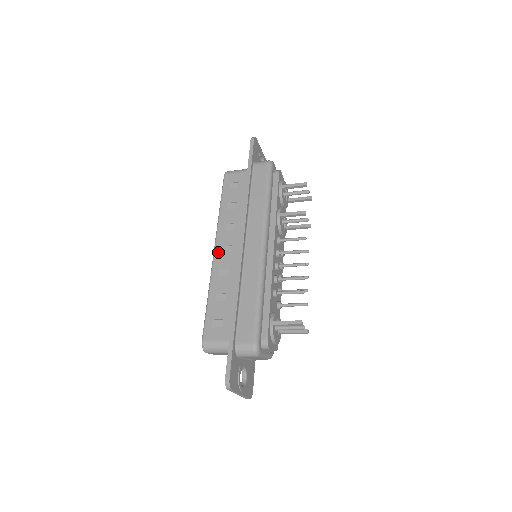
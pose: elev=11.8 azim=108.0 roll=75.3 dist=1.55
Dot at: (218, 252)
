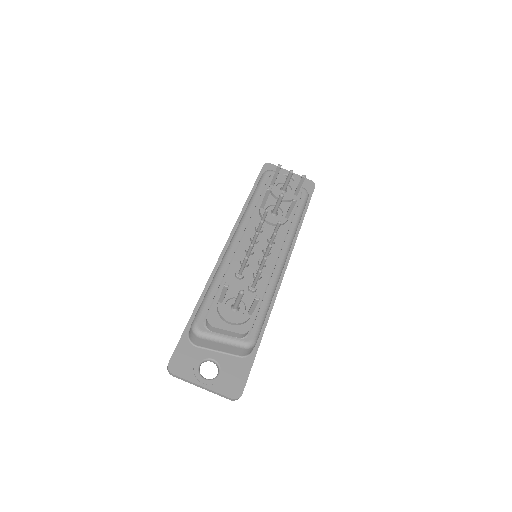
Dot at: occluded
